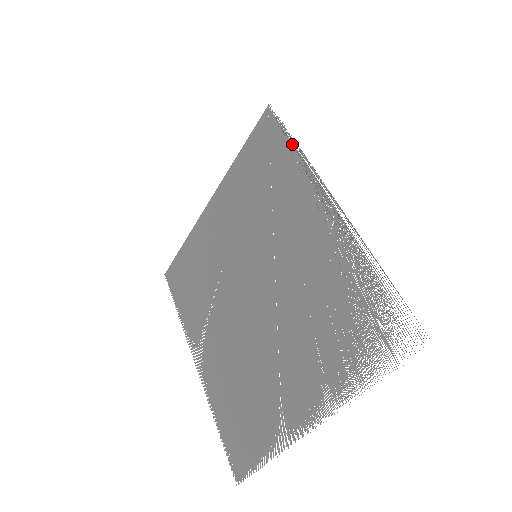
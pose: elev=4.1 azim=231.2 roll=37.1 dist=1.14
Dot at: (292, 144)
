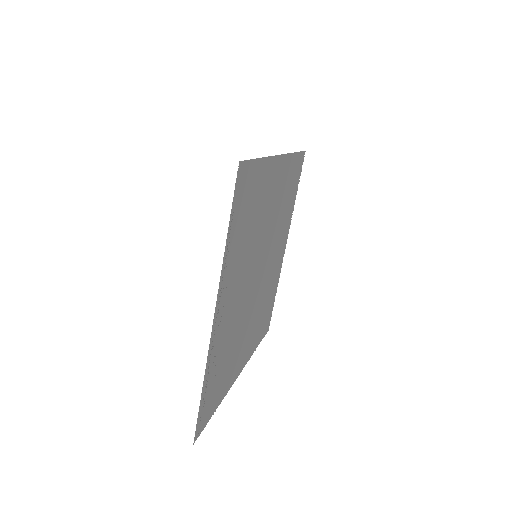
Dot at: (230, 232)
